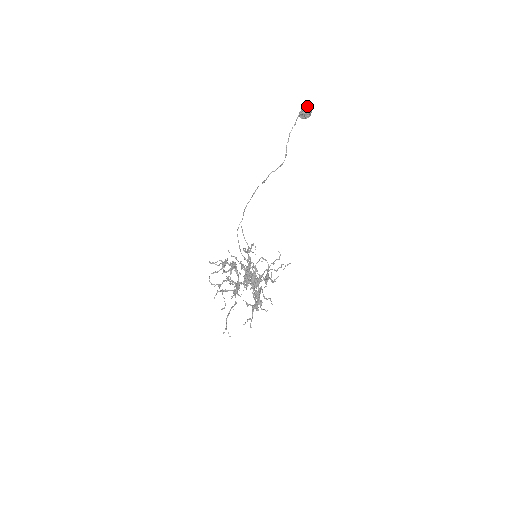
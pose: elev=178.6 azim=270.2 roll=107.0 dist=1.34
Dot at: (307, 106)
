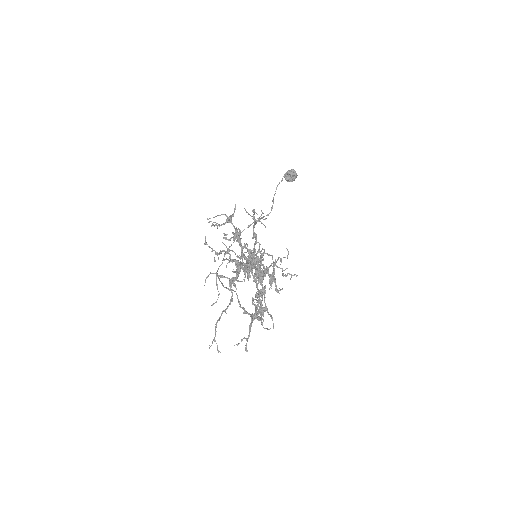
Dot at: (293, 169)
